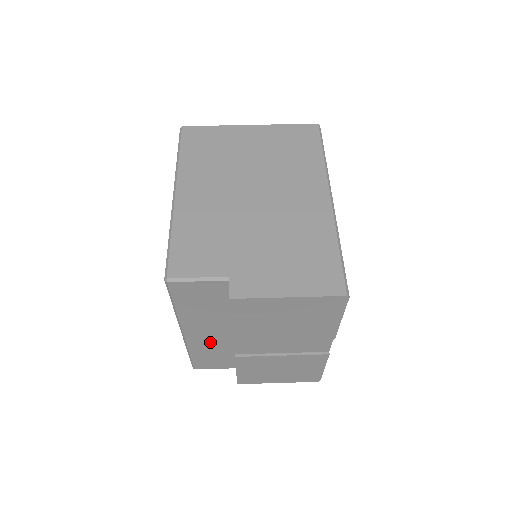
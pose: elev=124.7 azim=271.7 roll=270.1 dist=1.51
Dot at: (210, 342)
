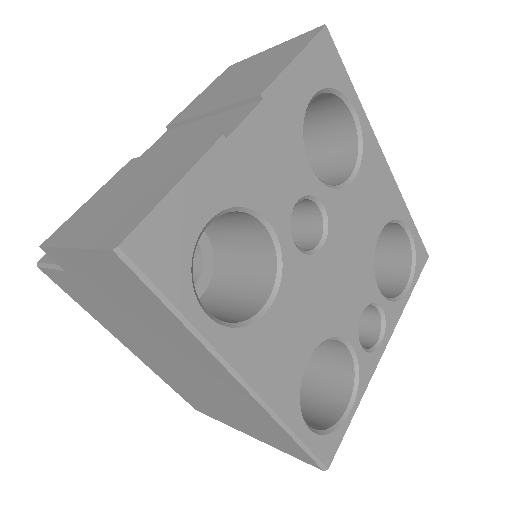
Dot at: occluded
